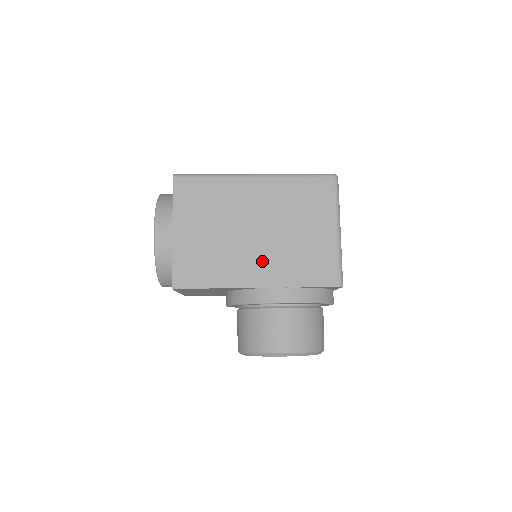
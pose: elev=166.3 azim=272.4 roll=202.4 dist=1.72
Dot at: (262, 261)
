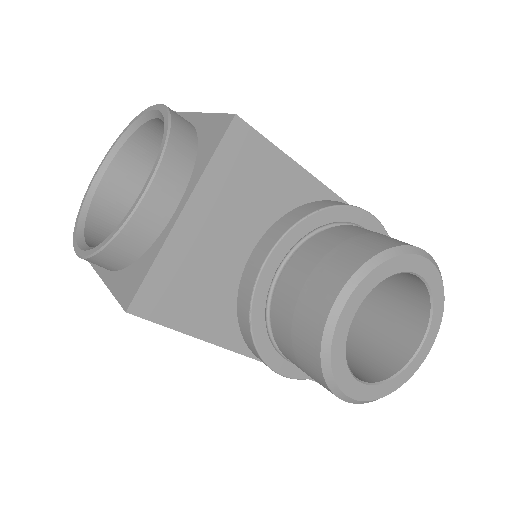
Dot at: occluded
